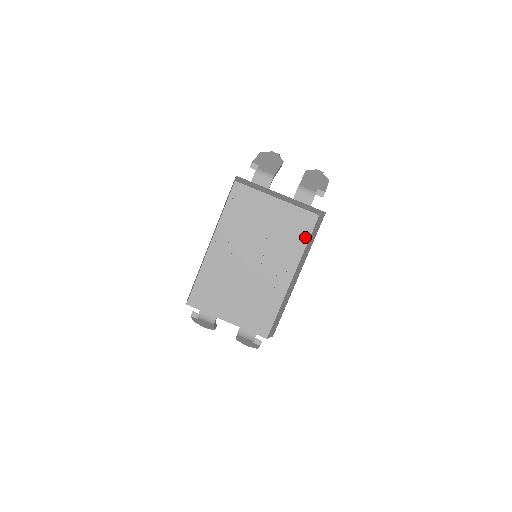
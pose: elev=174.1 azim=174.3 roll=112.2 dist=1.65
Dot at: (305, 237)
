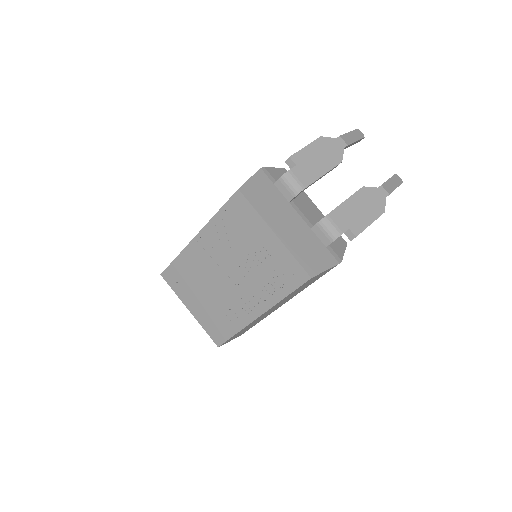
Dot at: (287, 289)
